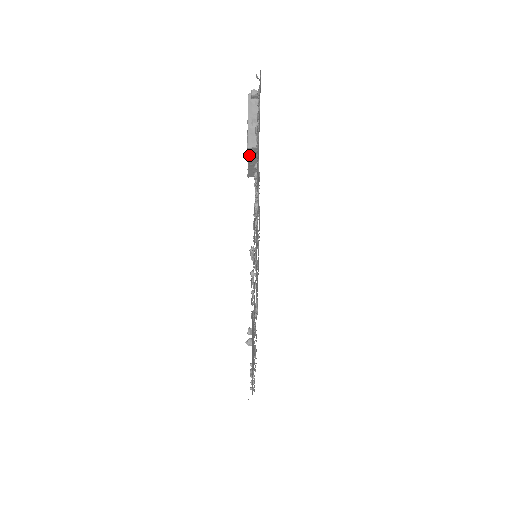
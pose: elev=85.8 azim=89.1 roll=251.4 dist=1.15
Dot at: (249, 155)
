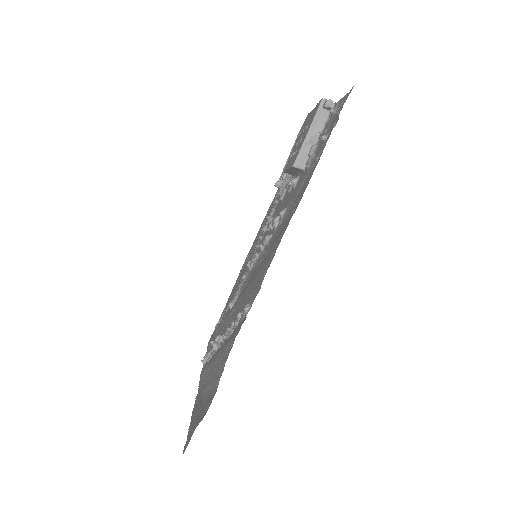
Dot at: (292, 169)
